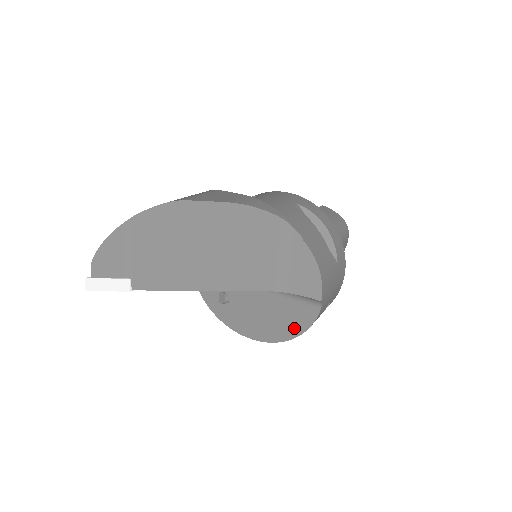
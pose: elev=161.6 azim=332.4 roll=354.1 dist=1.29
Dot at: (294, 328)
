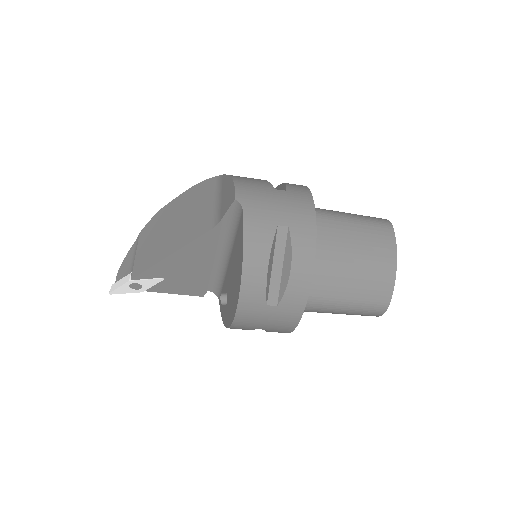
Dot at: (241, 257)
